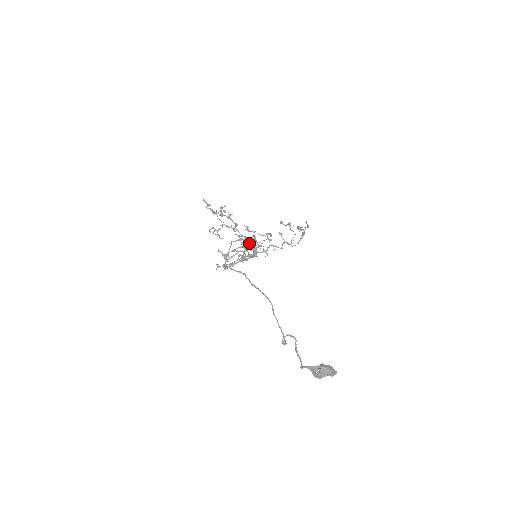
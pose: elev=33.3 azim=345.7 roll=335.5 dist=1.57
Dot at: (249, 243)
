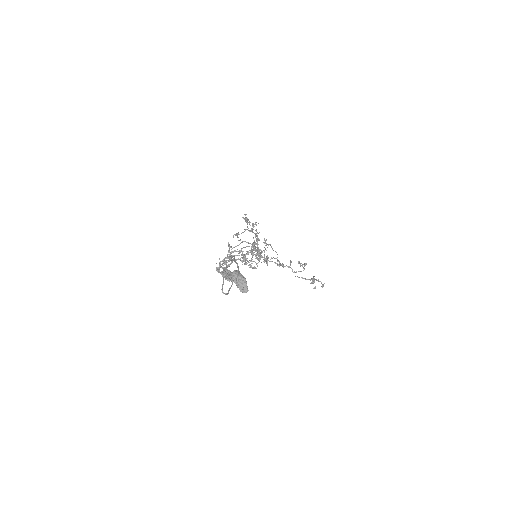
Dot at: occluded
